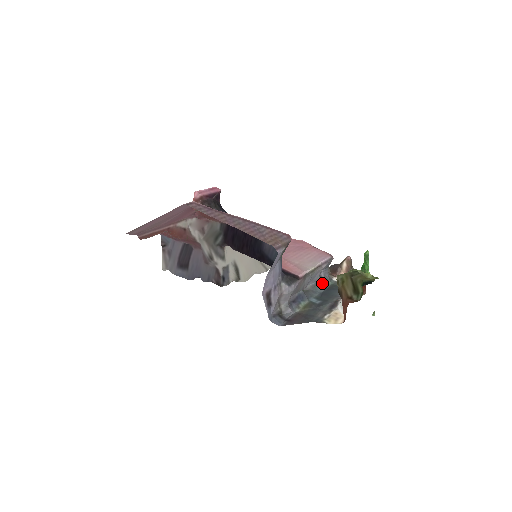
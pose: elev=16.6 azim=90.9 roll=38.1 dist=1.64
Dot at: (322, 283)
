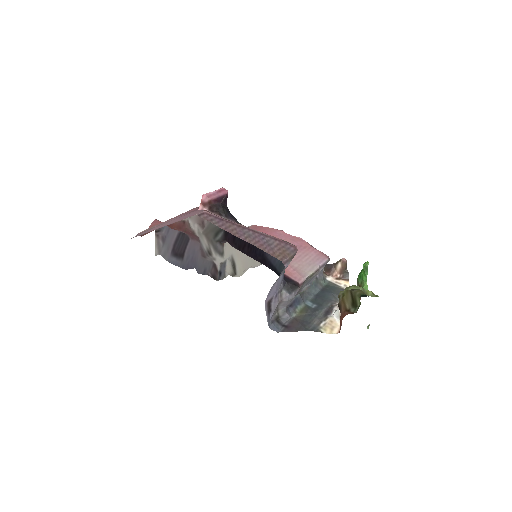
Dot at: (317, 284)
